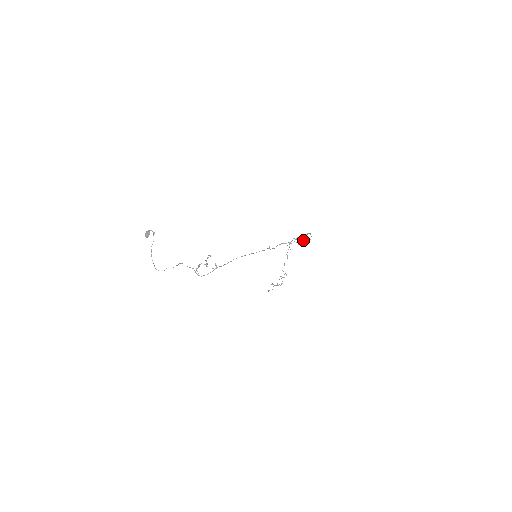
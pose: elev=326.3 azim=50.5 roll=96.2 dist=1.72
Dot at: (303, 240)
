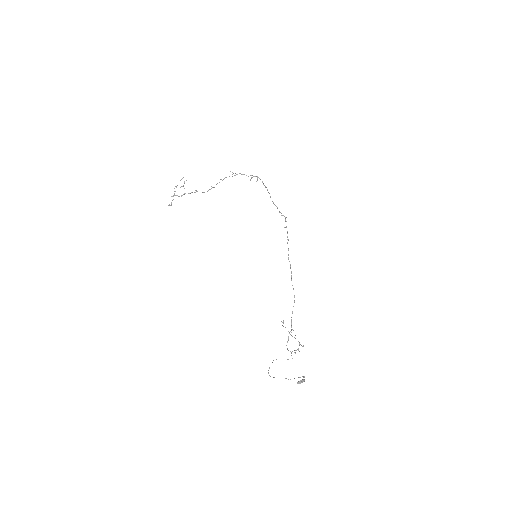
Dot at: occluded
